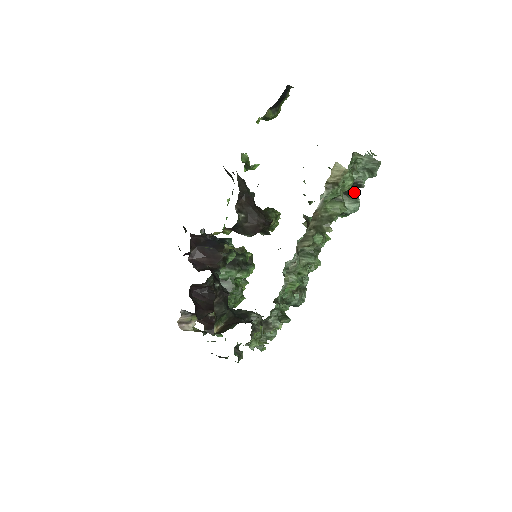
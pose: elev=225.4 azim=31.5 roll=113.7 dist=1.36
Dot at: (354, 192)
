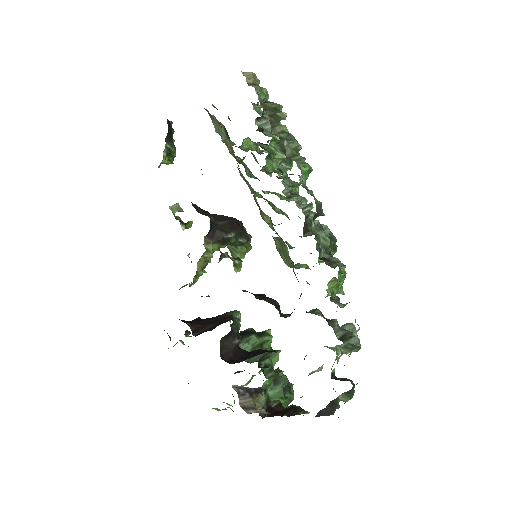
Dot at: occluded
